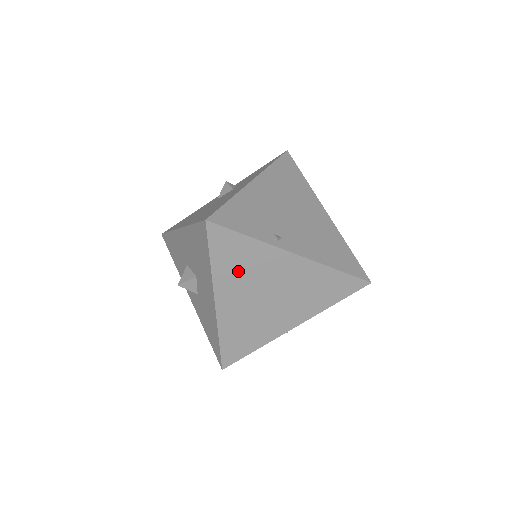
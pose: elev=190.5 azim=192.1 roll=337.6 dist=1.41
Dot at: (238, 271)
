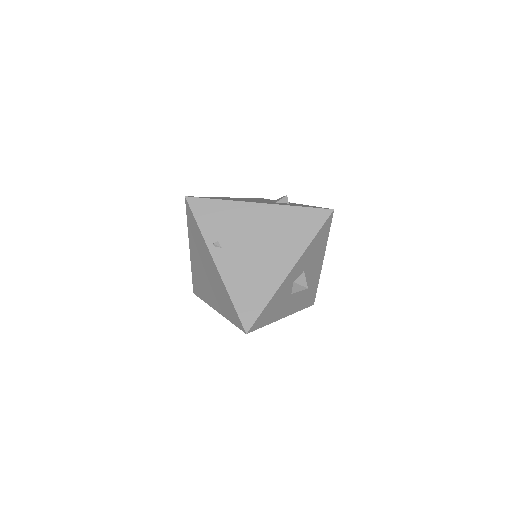
Dot at: (196, 242)
